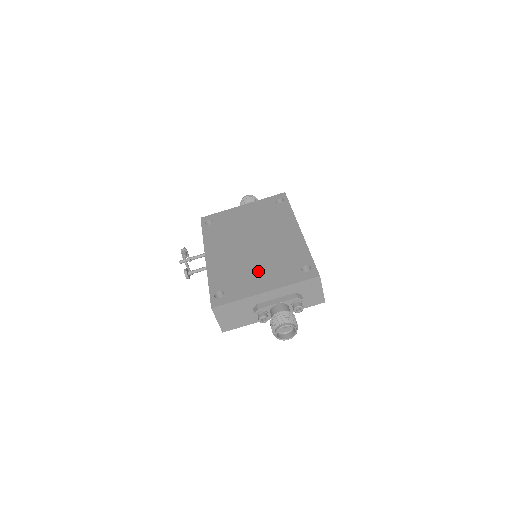
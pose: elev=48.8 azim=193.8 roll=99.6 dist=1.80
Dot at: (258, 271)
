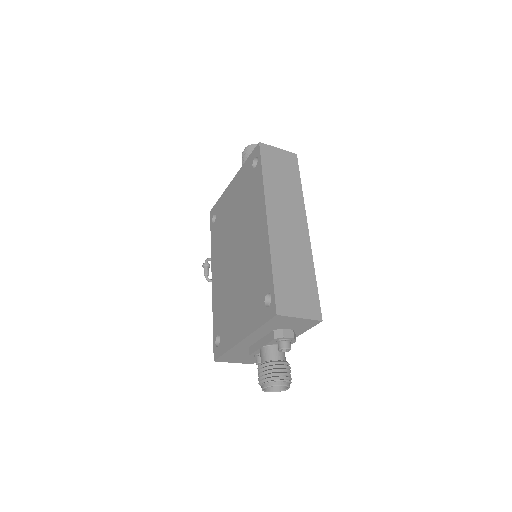
Dot at: (238, 304)
